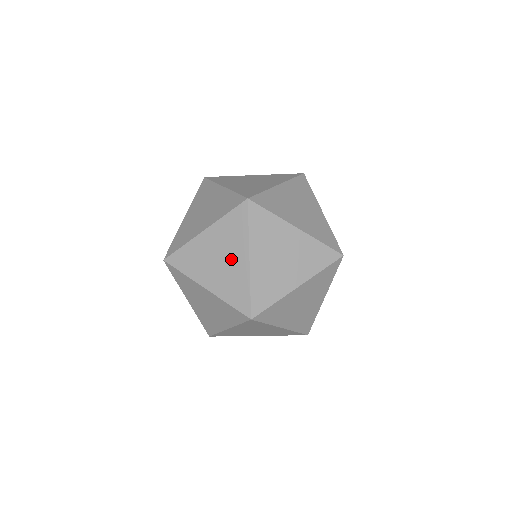
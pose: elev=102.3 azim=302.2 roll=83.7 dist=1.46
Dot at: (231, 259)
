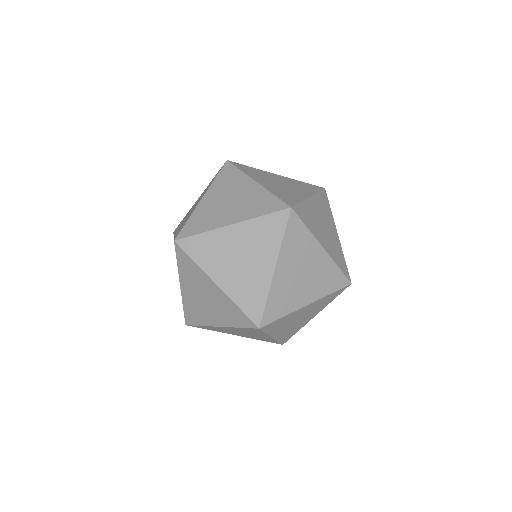
Dot at: (254, 335)
